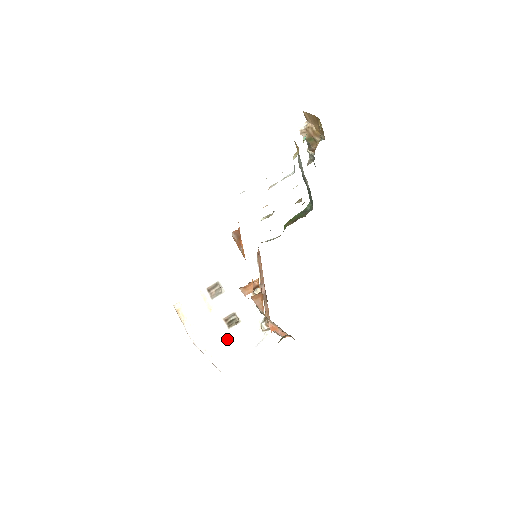
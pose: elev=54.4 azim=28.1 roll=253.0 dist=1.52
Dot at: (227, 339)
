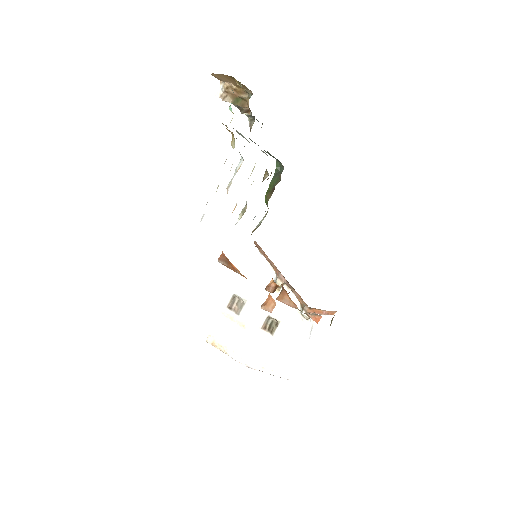
Dot at: (277, 346)
